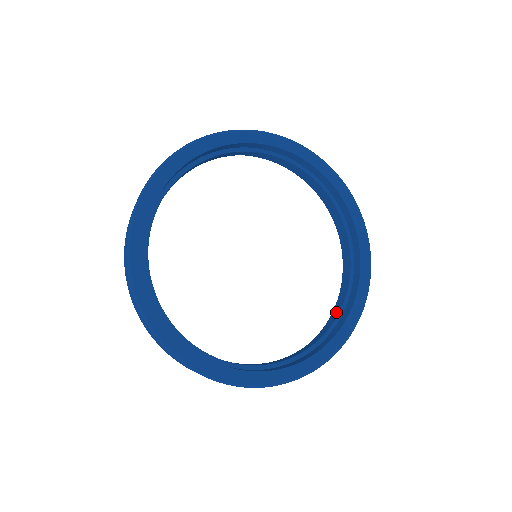
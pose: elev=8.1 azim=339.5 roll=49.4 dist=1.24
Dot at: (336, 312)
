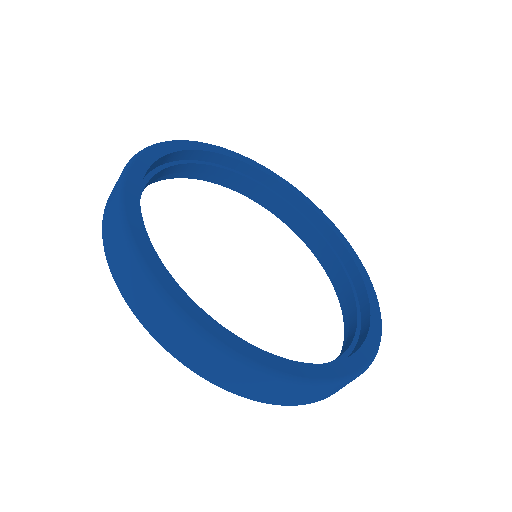
Dot at: occluded
